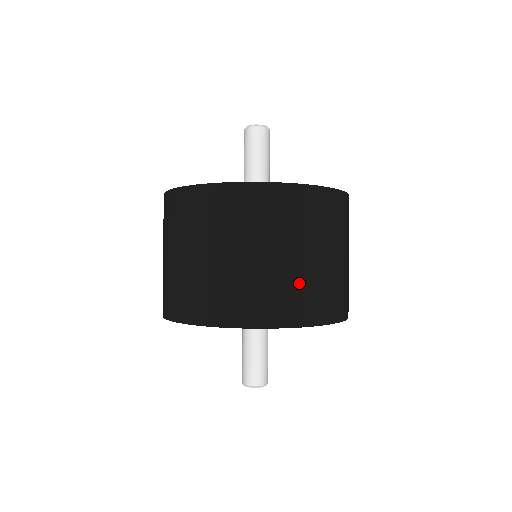
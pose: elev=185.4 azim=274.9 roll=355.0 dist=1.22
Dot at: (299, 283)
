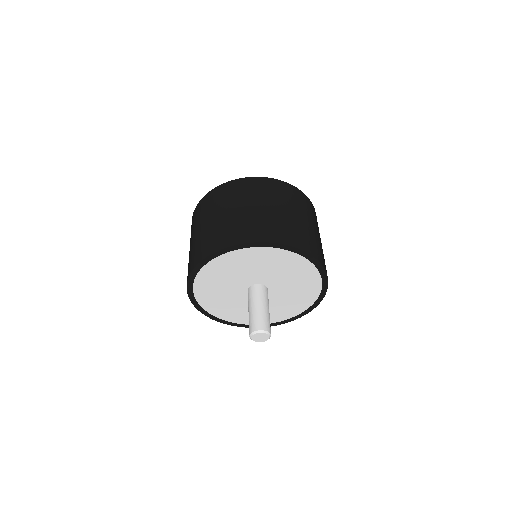
Dot at: (286, 224)
